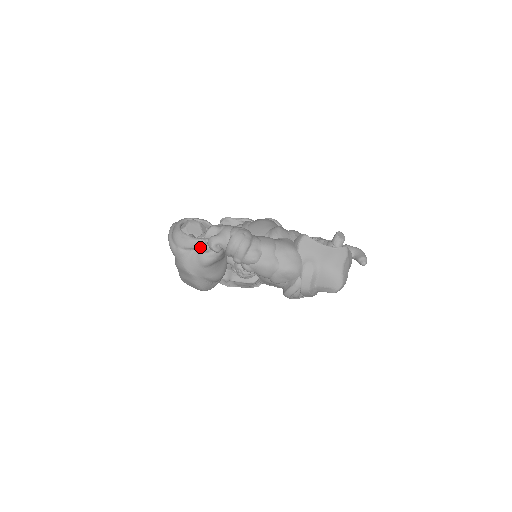
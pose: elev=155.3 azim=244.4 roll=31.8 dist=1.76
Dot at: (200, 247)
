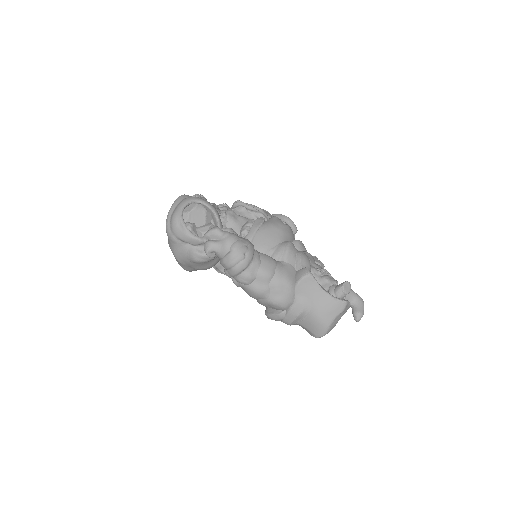
Dot at: (195, 244)
